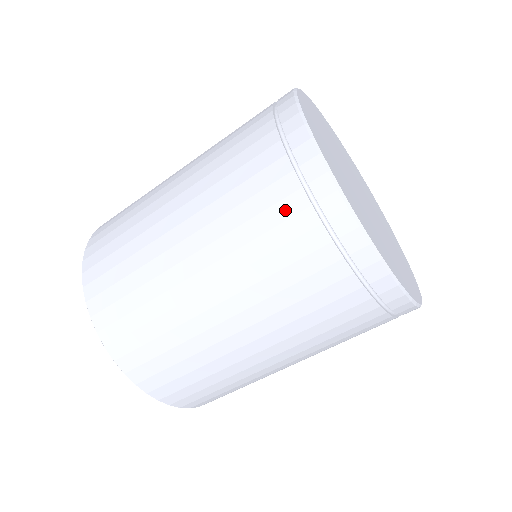
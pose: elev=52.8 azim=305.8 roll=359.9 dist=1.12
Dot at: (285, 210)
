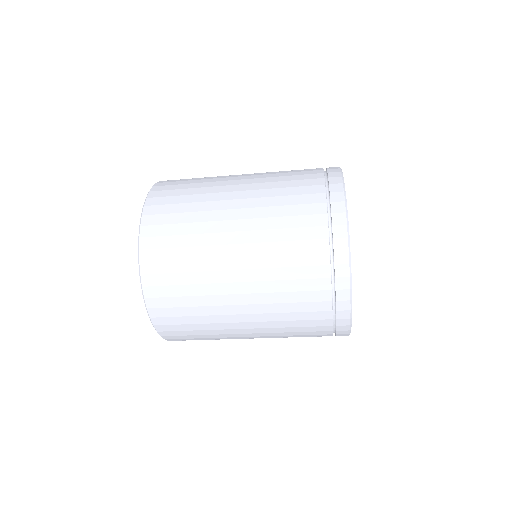
Dot at: (311, 233)
